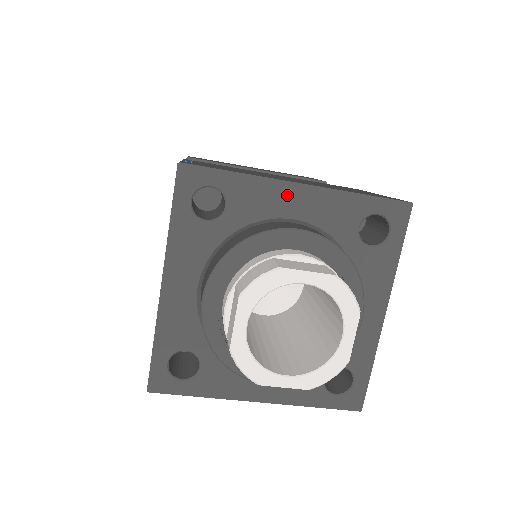
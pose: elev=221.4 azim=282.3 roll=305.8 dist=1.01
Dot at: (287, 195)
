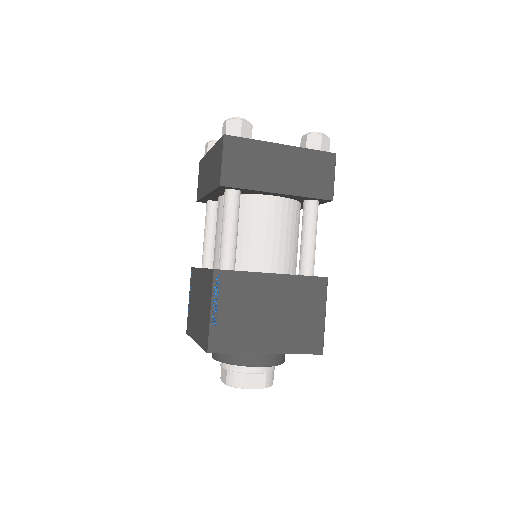
Dot at: occluded
